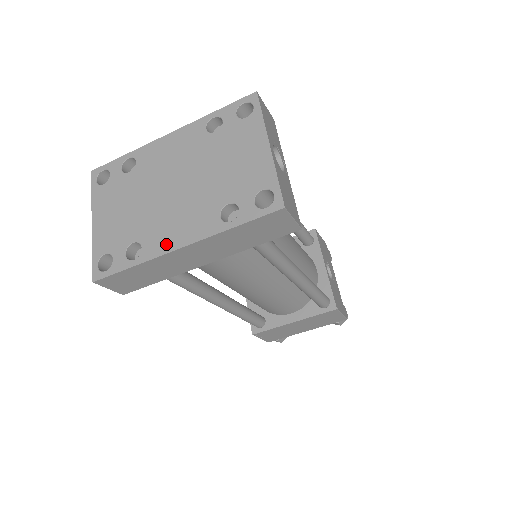
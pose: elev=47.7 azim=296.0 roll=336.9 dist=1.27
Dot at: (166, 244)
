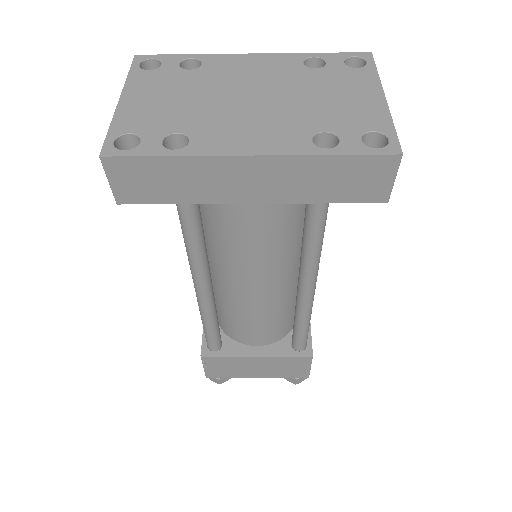
Dot at: (228, 146)
